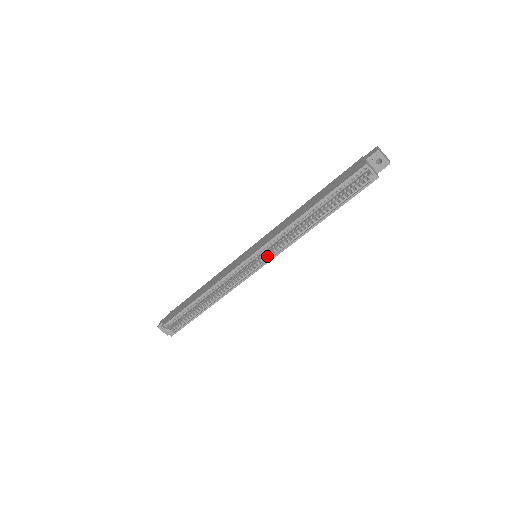
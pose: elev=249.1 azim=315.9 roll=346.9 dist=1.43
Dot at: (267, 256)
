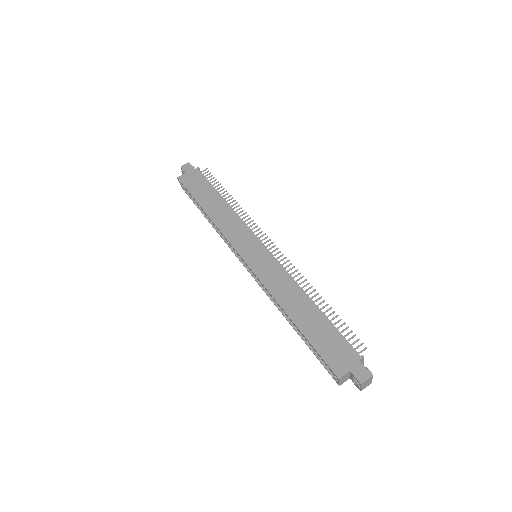
Dot at: occluded
